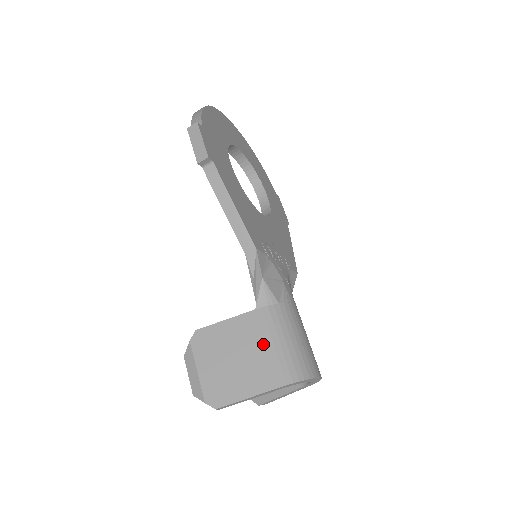
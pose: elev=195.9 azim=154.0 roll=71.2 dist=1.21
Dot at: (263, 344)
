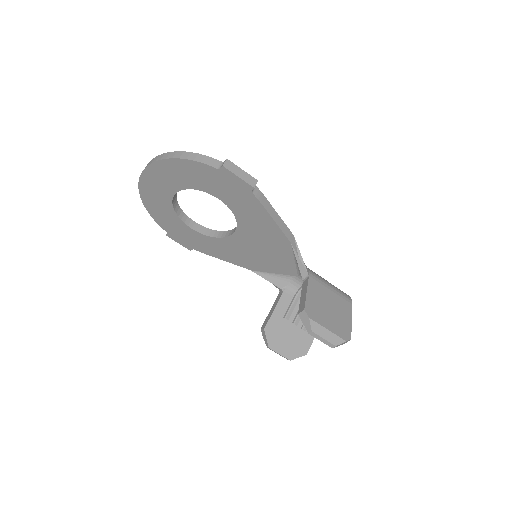
Dot at: (329, 290)
